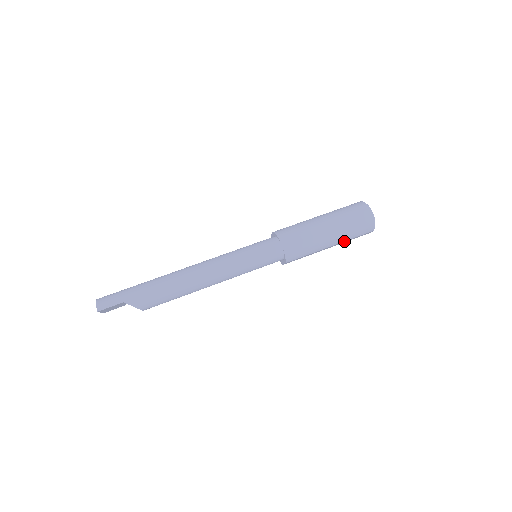
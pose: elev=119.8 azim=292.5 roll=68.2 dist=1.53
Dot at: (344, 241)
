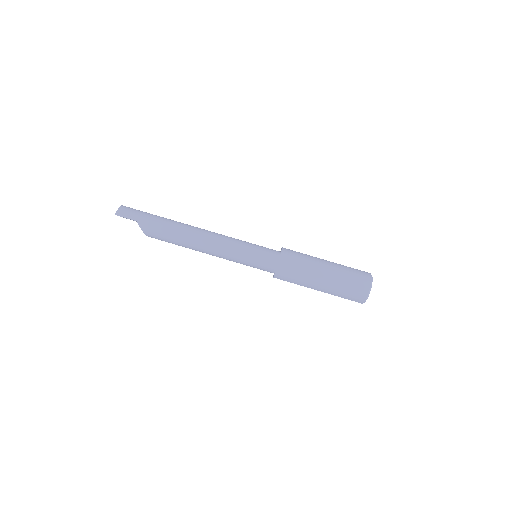
Dot at: (332, 294)
